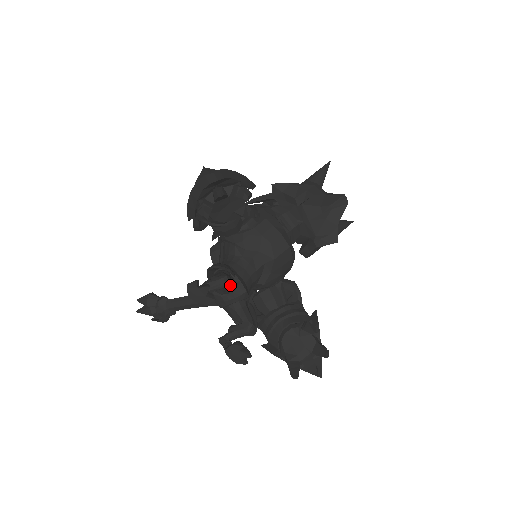
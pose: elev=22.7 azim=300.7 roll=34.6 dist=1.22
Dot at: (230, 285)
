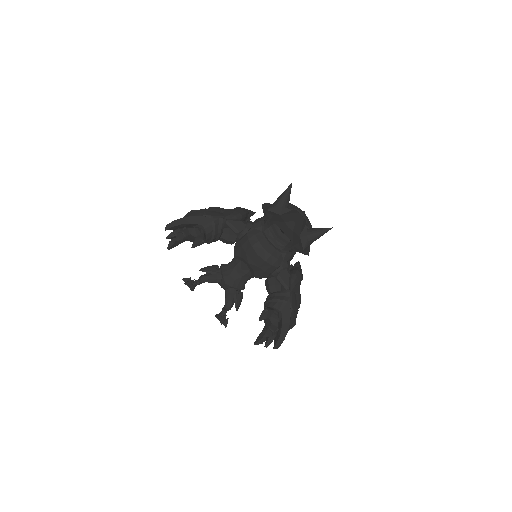
Dot at: (209, 281)
